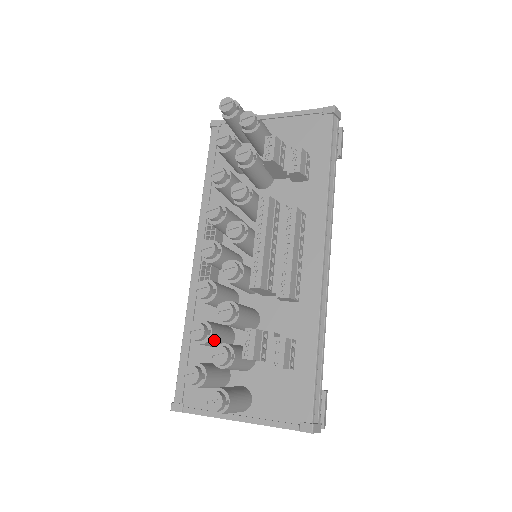
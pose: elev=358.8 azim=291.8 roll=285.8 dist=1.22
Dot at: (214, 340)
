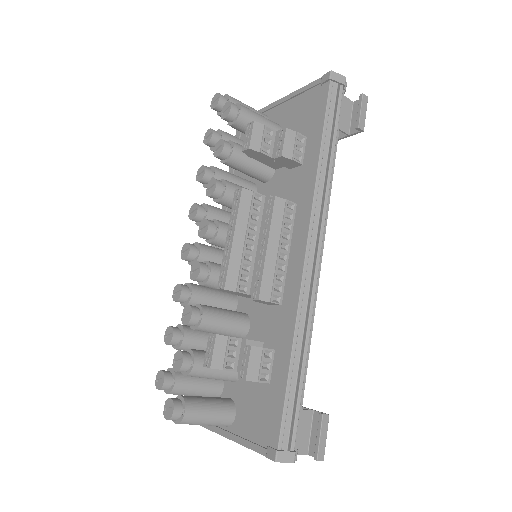
Dot at: (191, 345)
